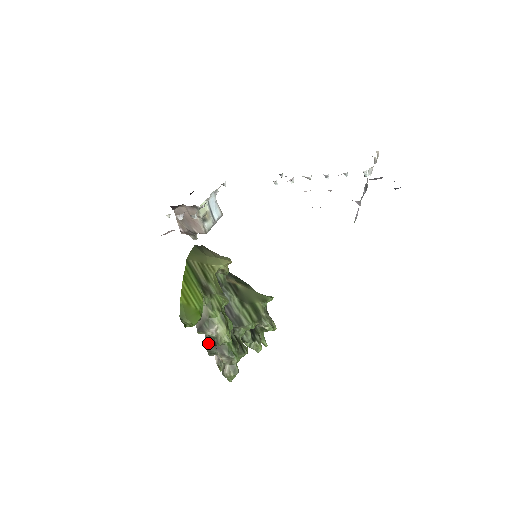
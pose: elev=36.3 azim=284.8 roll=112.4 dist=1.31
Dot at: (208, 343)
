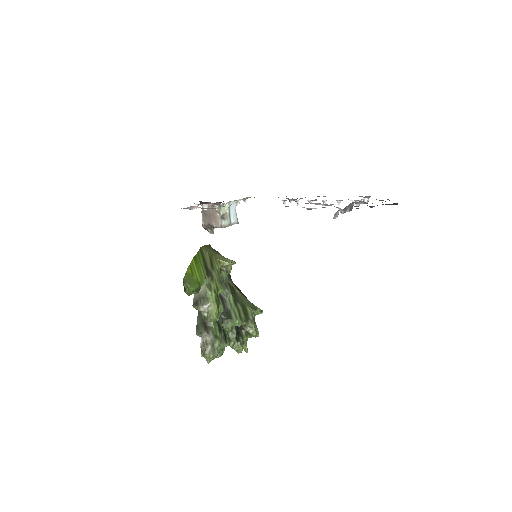
Dot at: (198, 322)
